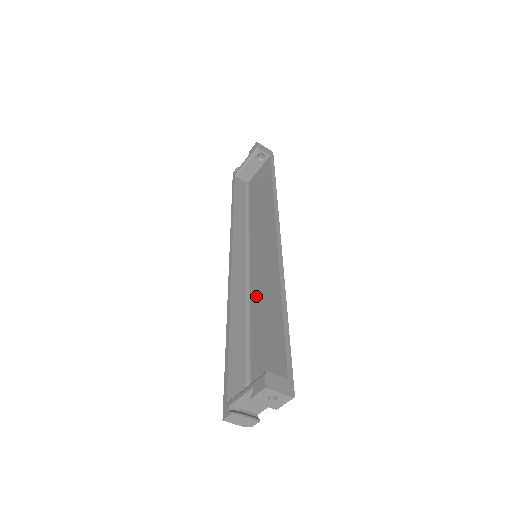
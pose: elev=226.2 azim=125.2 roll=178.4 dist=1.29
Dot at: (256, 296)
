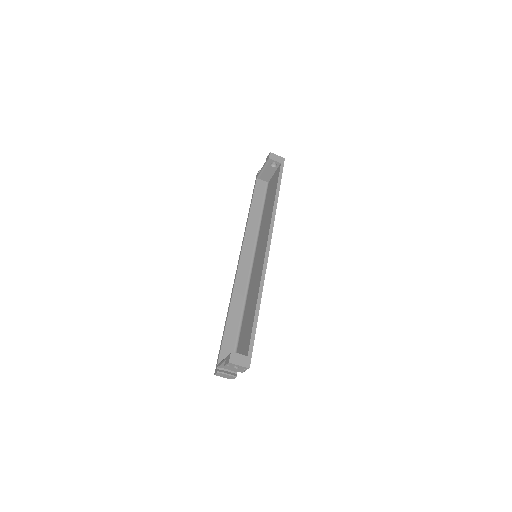
Dot at: (250, 289)
